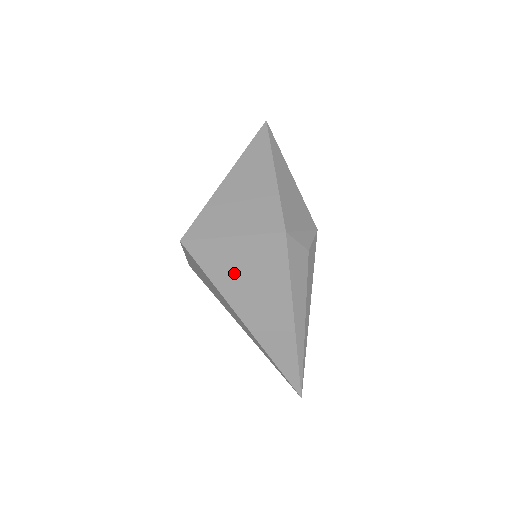
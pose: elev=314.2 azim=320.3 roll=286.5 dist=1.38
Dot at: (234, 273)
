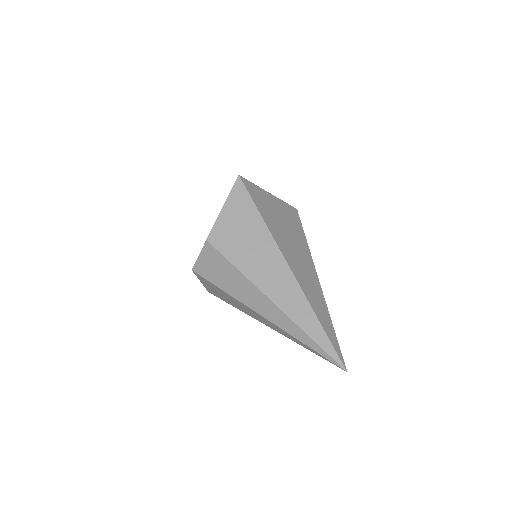
Dot at: (274, 216)
